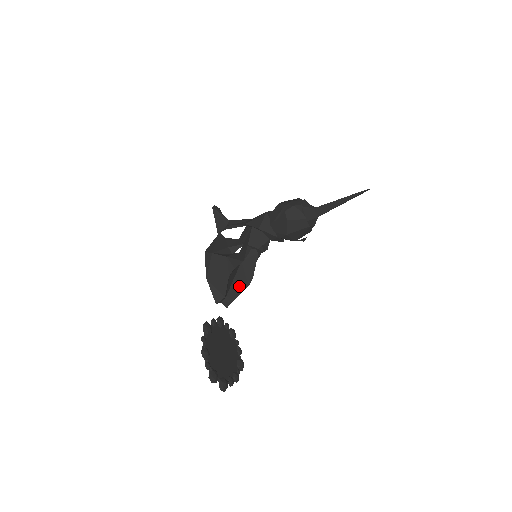
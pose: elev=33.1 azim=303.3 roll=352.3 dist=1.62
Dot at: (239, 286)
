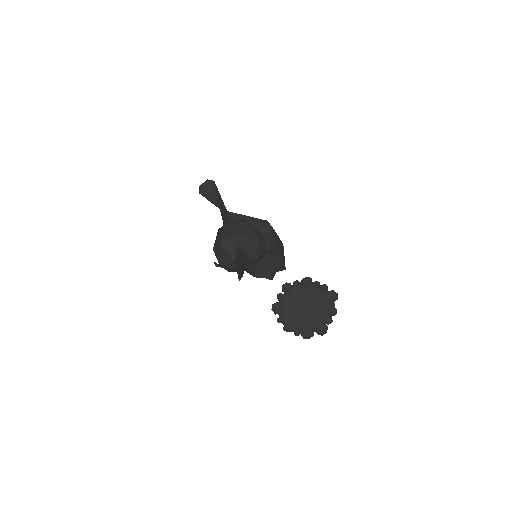
Dot at: (275, 260)
